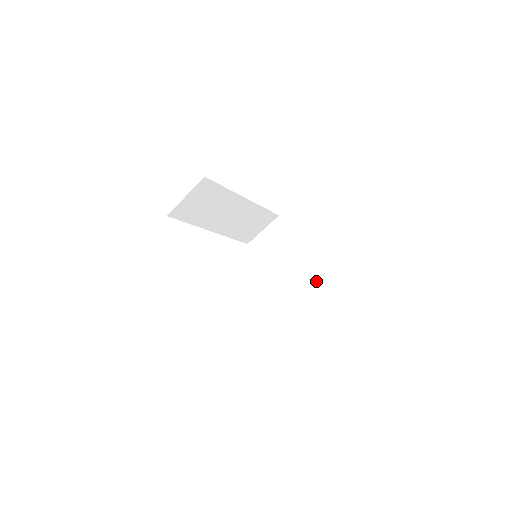
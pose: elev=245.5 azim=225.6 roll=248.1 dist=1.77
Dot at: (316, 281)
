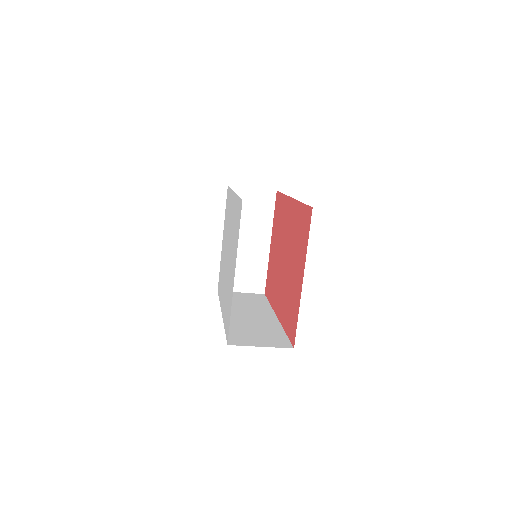
Dot at: (259, 274)
